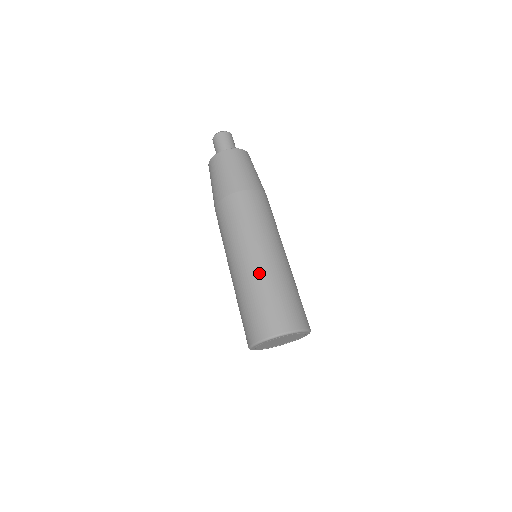
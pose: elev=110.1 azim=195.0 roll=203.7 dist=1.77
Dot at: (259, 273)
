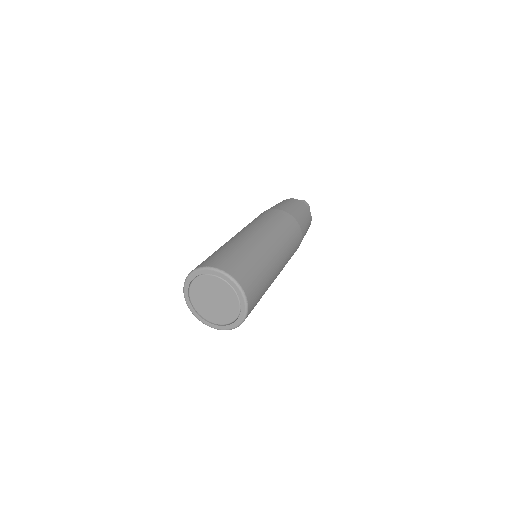
Dot at: (234, 239)
